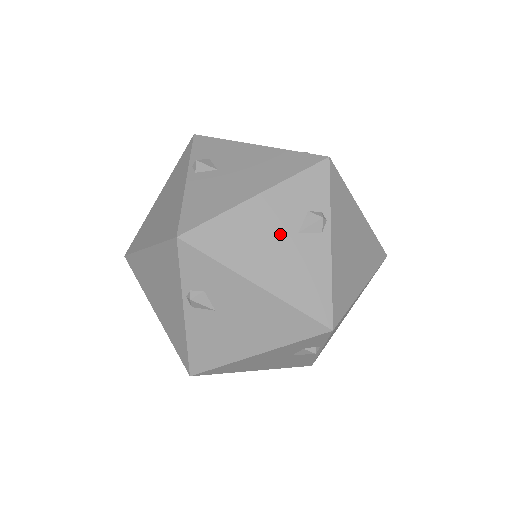
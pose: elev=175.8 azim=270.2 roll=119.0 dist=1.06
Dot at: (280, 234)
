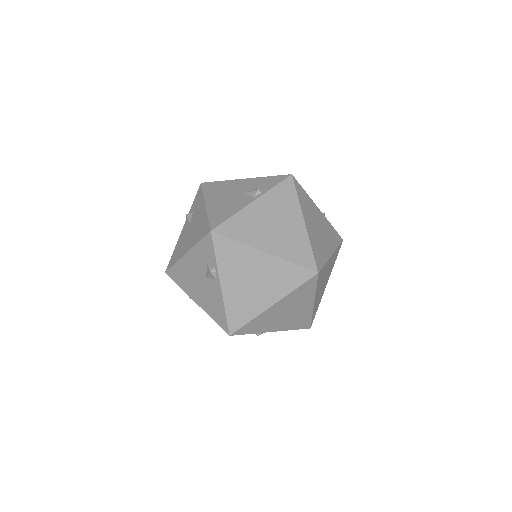
Dot at: (236, 192)
